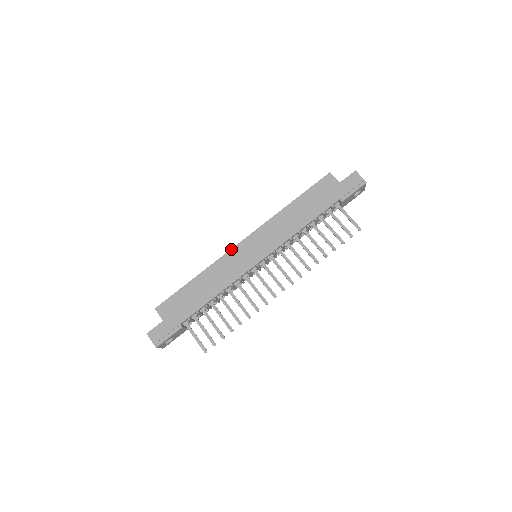
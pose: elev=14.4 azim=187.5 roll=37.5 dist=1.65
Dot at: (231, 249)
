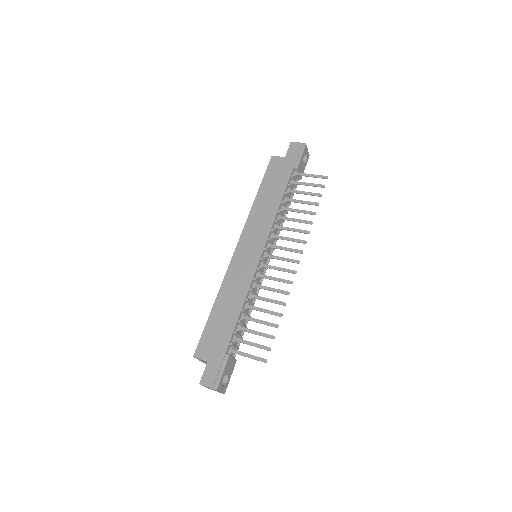
Dot at: (230, 262)
